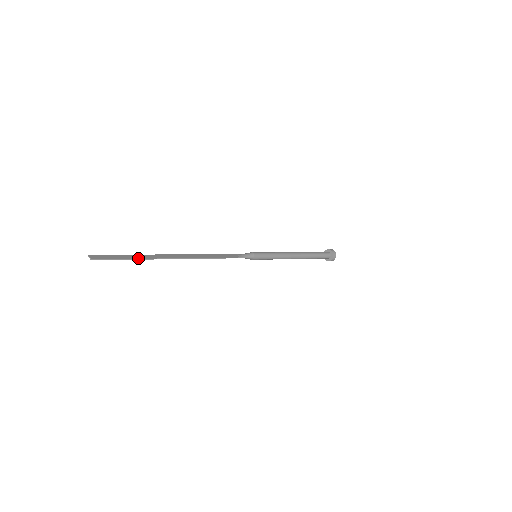
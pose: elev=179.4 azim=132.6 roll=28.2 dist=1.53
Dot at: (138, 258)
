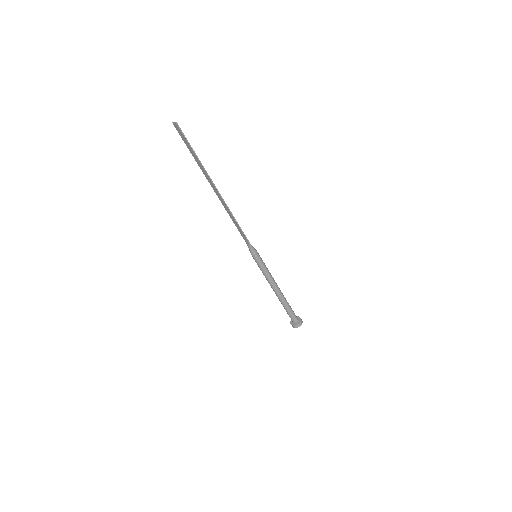
Dot at: (198, 158)
